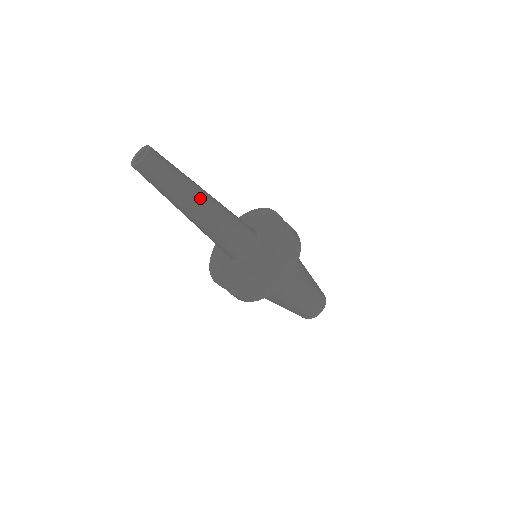
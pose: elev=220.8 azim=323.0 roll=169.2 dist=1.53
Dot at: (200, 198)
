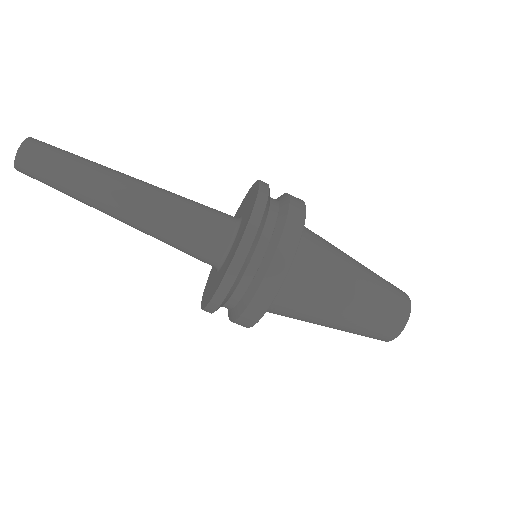
Dot at: (119, 184)
